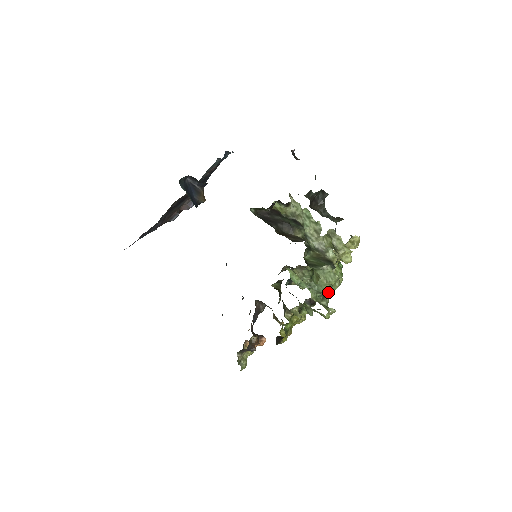
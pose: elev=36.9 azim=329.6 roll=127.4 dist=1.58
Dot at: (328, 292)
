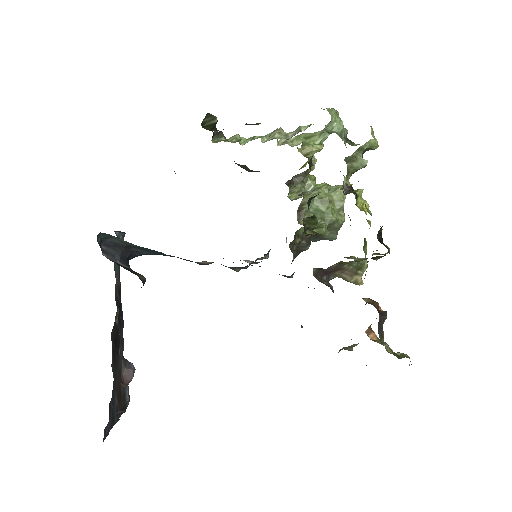
Dot at: (346, 133)
